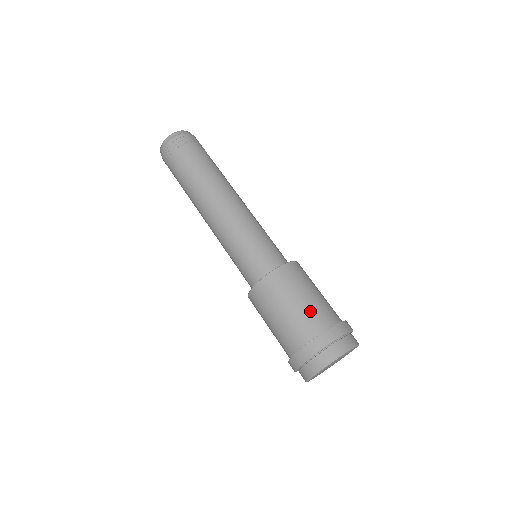
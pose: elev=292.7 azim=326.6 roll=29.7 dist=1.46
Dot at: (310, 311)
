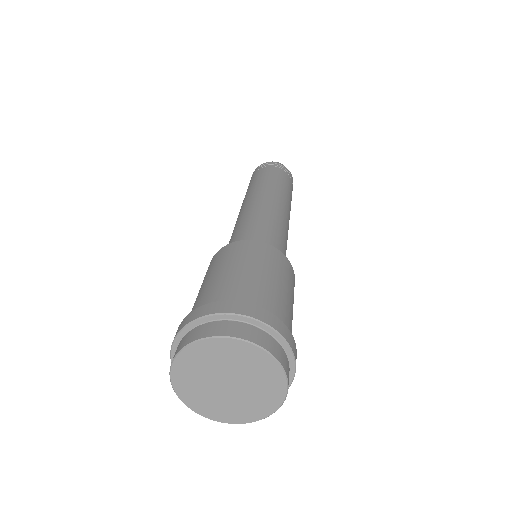
Dot at: (244, 282)
